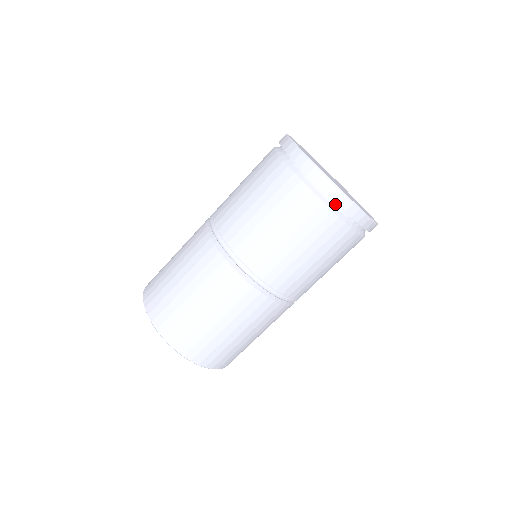
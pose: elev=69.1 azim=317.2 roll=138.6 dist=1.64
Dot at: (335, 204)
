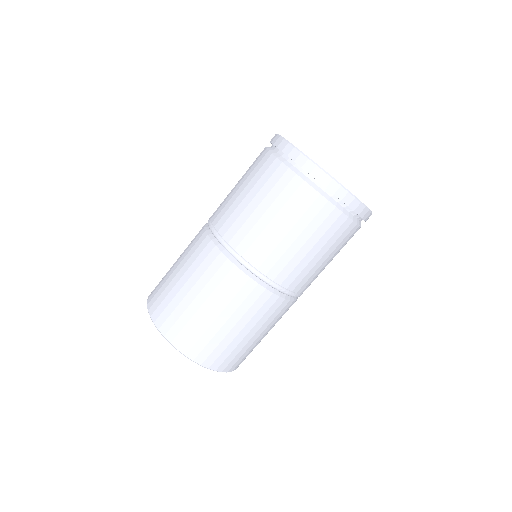
Dot at: (308, 175)
